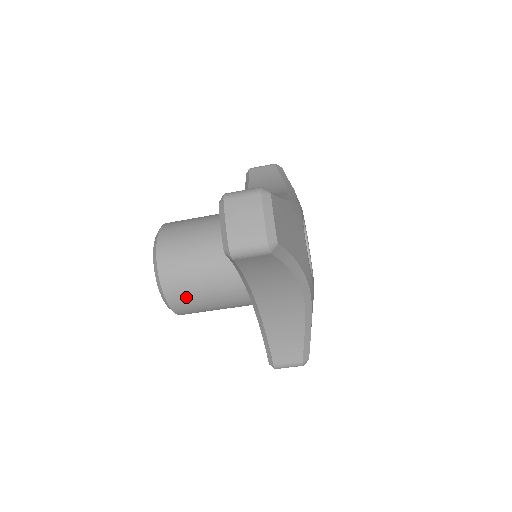
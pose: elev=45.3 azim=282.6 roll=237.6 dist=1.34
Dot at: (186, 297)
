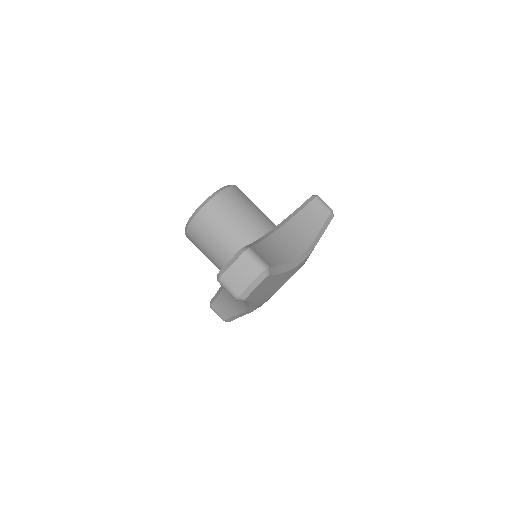
Dot at: (241, 197)
